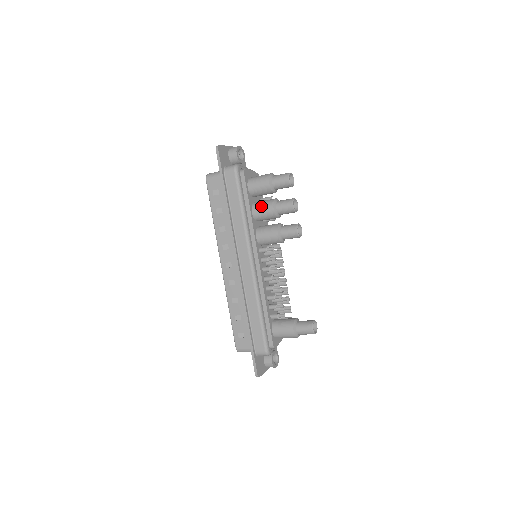
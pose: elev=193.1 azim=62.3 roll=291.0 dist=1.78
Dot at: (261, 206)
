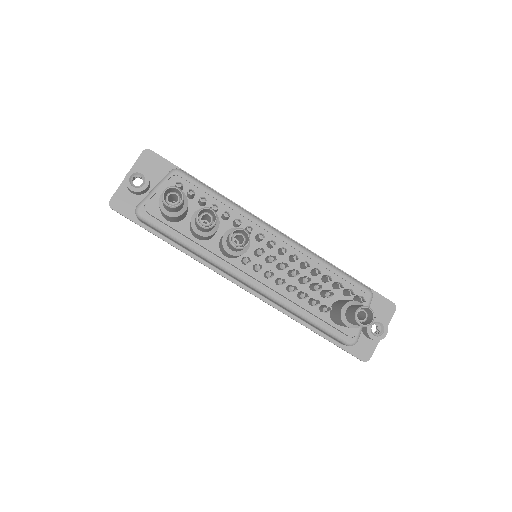
Dot at: (192, 232)
